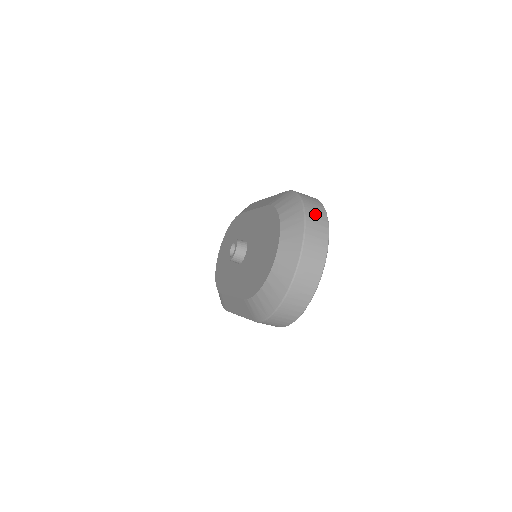
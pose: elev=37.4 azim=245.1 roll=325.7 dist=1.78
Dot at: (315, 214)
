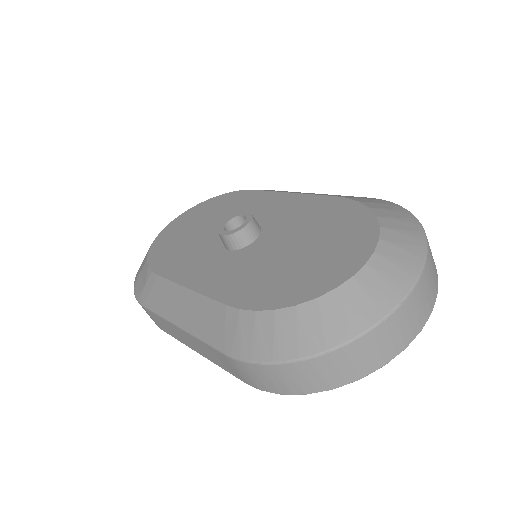
Dot at: occluded
